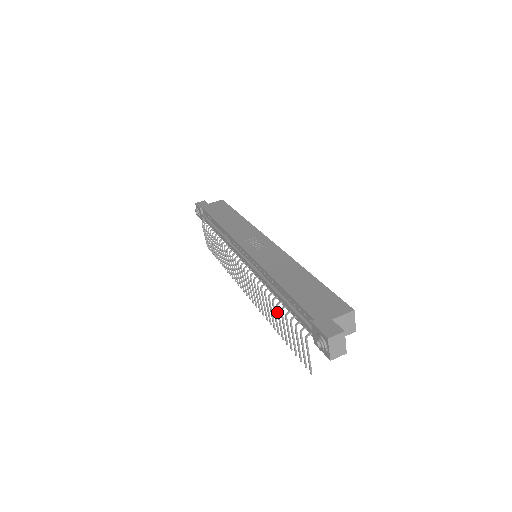
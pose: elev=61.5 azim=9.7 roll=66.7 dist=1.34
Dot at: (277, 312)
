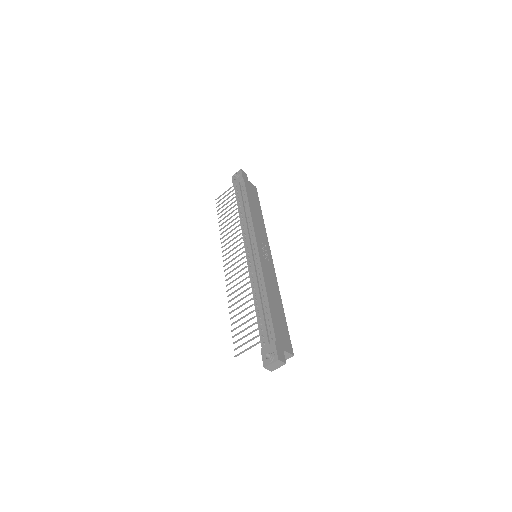
Dot at: (249, 307)
